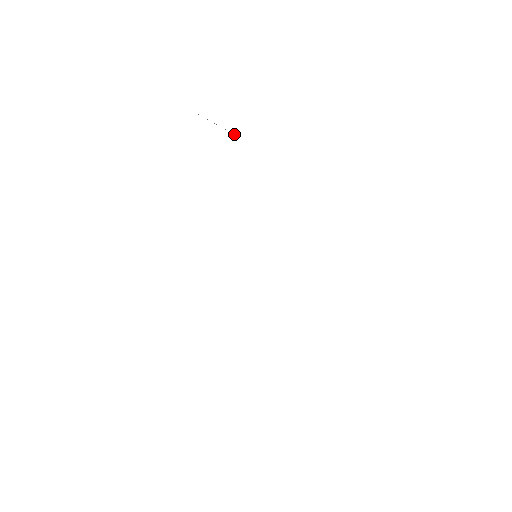
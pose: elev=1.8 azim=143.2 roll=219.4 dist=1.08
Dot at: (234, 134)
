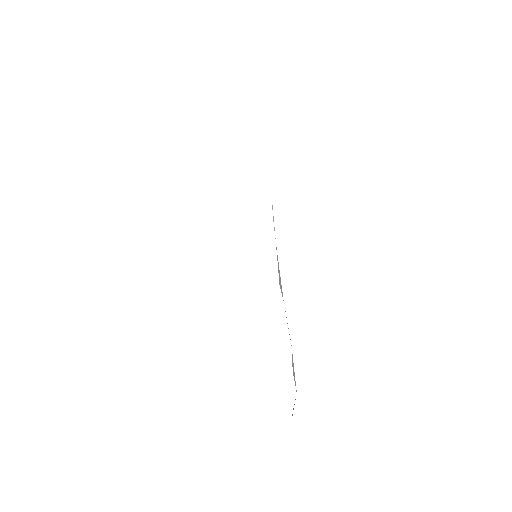
Dot at: occluded
